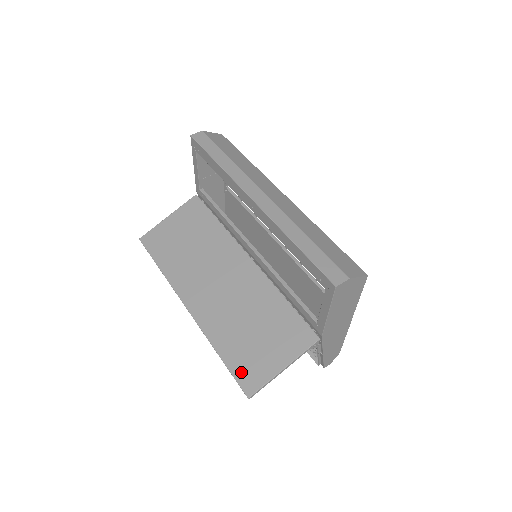
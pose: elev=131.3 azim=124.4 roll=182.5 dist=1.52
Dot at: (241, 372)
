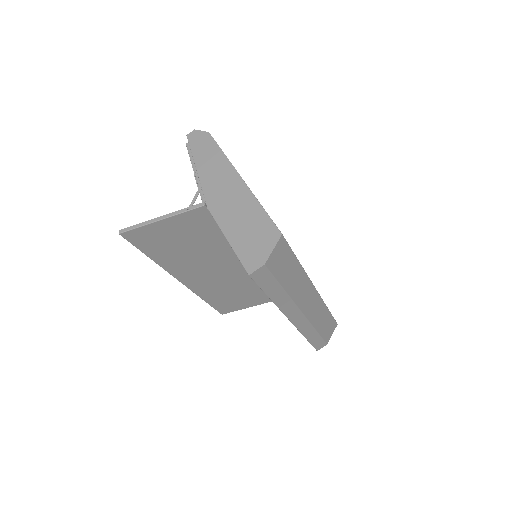
Dot at: (221, 308)
